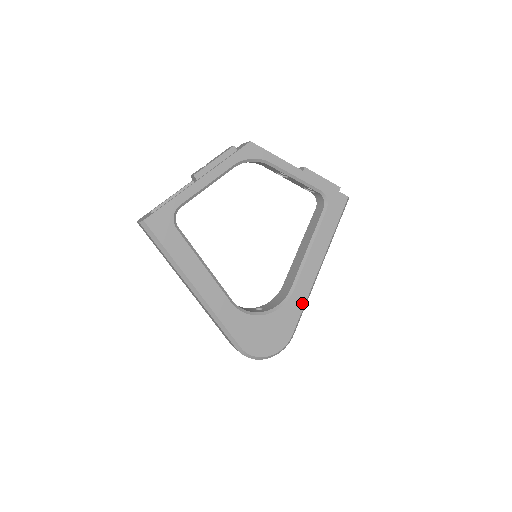
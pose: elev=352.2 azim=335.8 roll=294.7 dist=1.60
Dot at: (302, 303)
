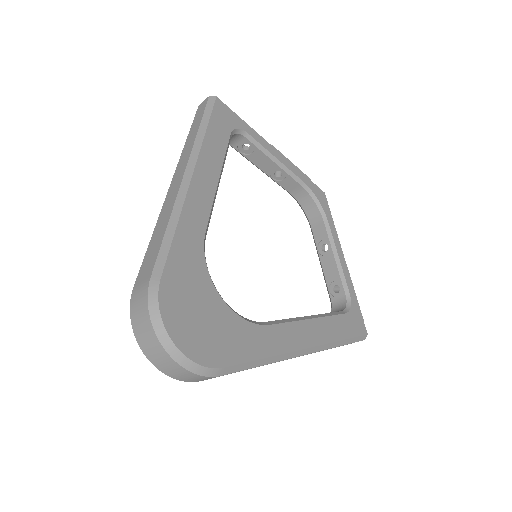
Dot at: (264, 352)
